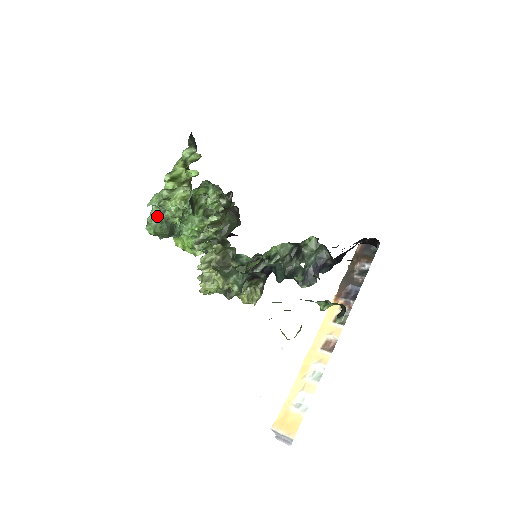
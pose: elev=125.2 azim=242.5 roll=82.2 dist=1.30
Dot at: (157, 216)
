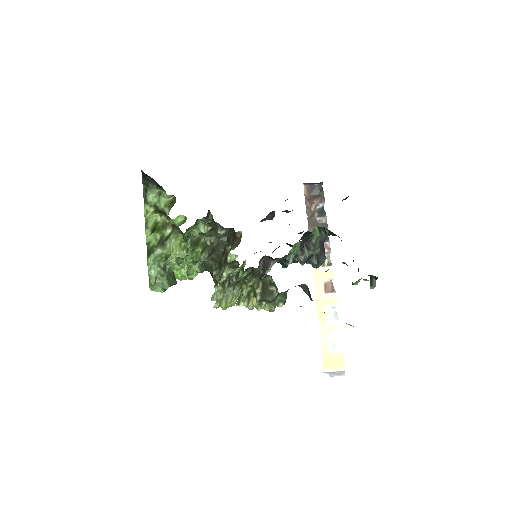
Dot at: (162, 276)
